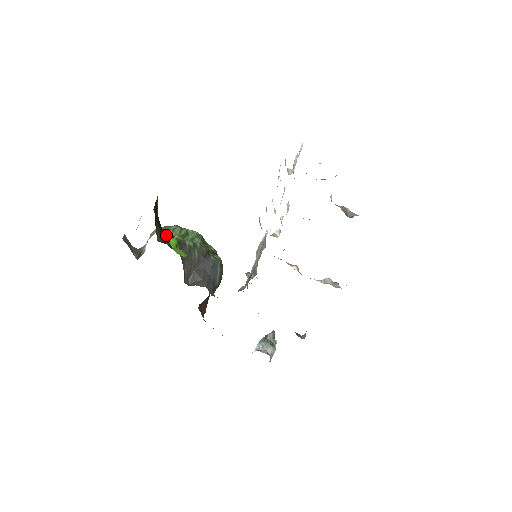
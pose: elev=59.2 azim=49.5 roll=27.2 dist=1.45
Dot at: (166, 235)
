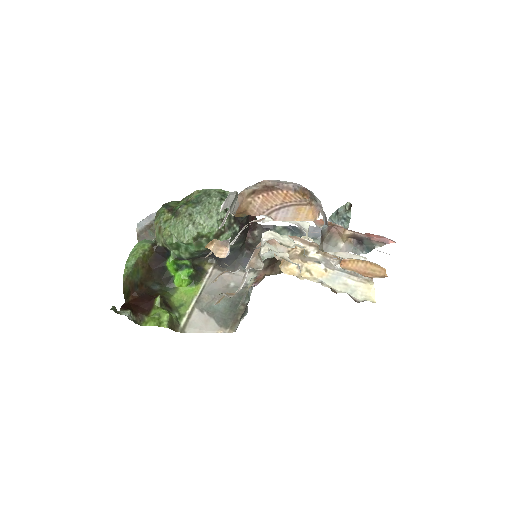
Dot at: (162, 255)
